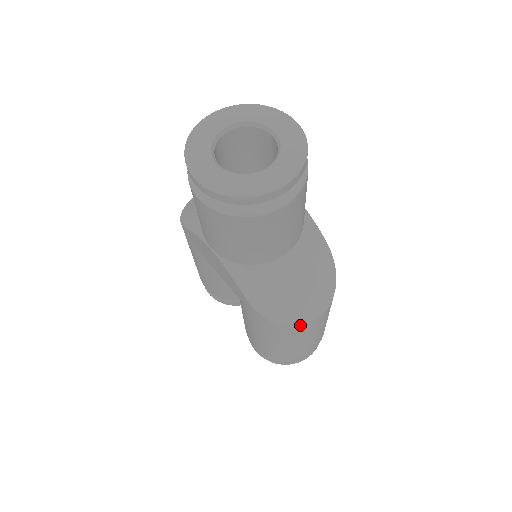
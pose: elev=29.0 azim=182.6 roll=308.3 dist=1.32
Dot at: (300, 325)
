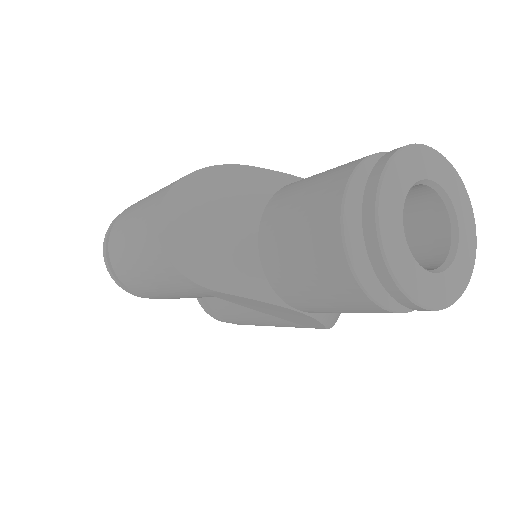
Dot at: occluded
